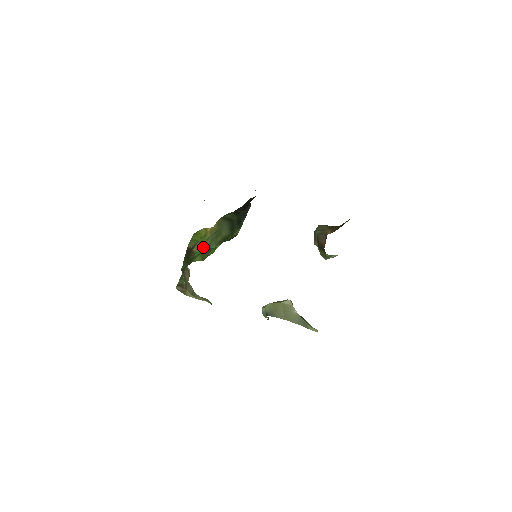
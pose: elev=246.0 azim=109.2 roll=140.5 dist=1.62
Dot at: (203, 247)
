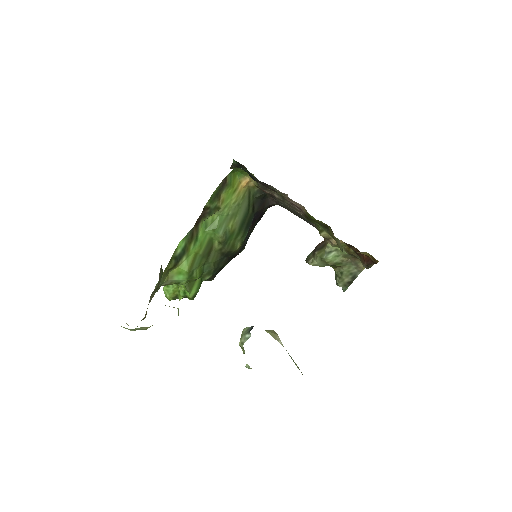
Dot at: (216, 221)
